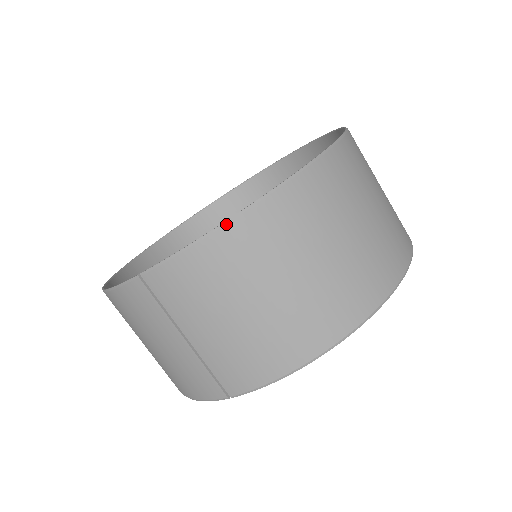
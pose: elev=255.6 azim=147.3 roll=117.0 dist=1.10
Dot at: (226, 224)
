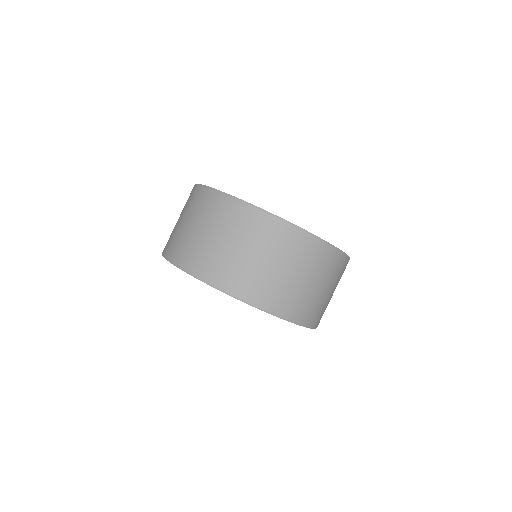
Dot at: (206, 187)
